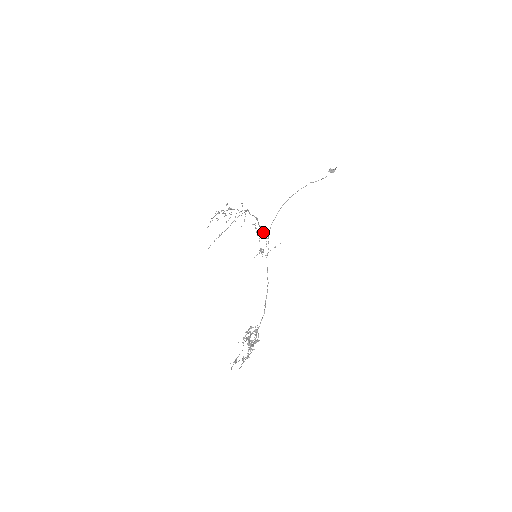
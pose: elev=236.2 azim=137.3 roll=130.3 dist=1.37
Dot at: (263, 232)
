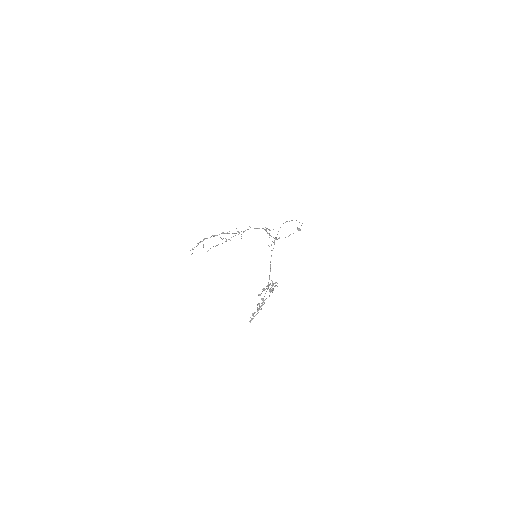
Dot at: (270, 235)
